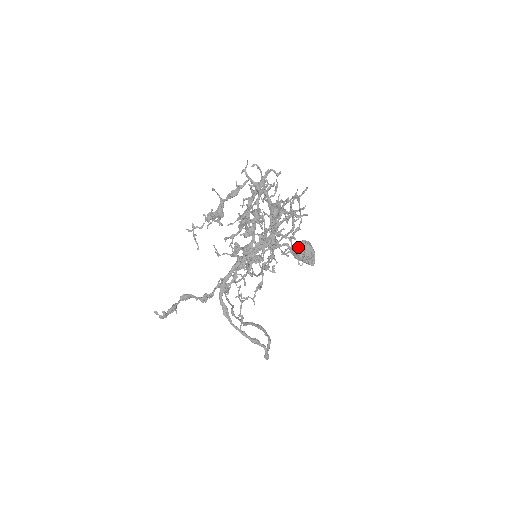
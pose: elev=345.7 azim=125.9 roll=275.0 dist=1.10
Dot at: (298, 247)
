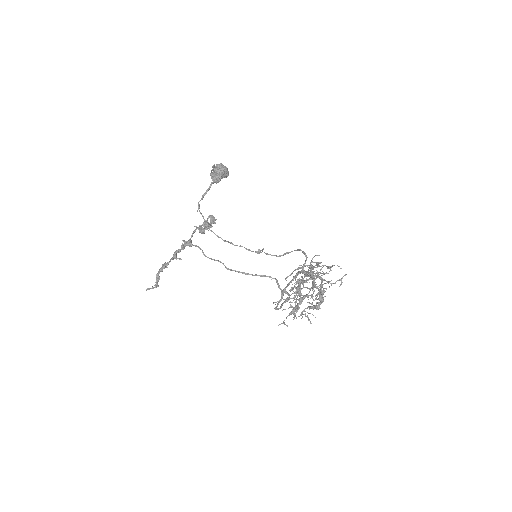
Dot at: (220, 178)
